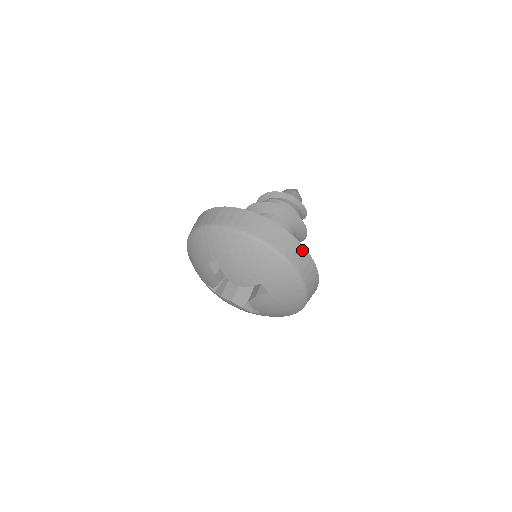
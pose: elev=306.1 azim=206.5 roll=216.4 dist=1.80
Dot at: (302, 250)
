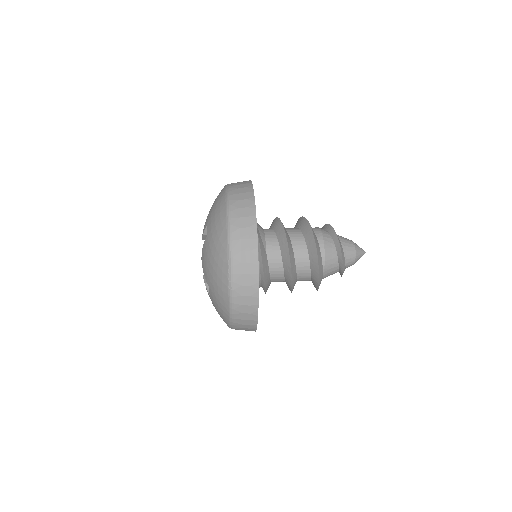
Dot at: (250, 196)
